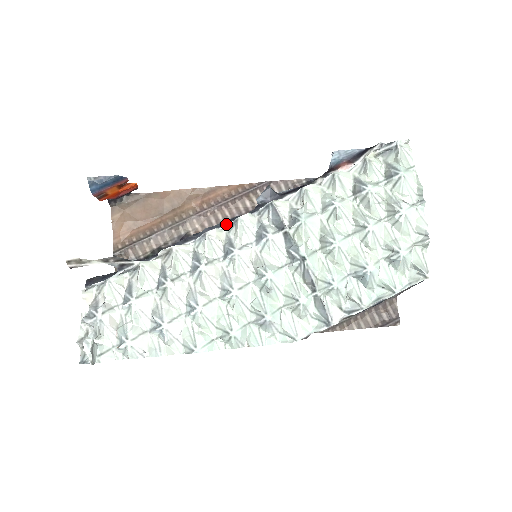
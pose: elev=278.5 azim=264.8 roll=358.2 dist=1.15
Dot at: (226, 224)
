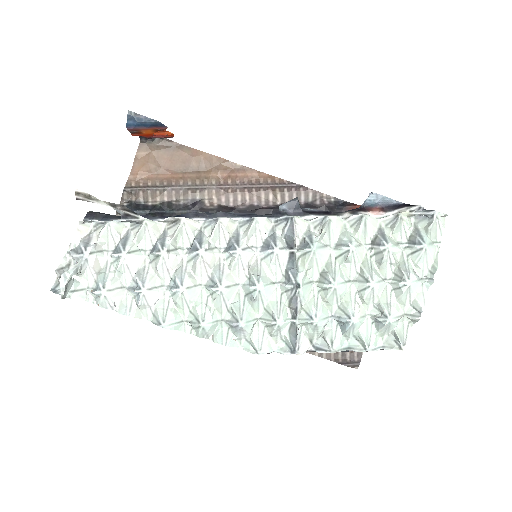
Dot at: (241, 217)
